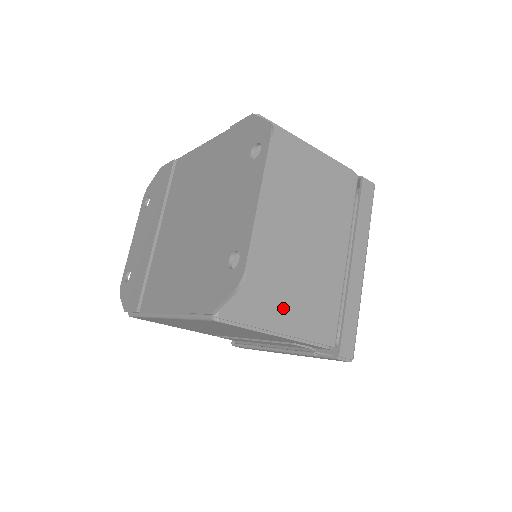
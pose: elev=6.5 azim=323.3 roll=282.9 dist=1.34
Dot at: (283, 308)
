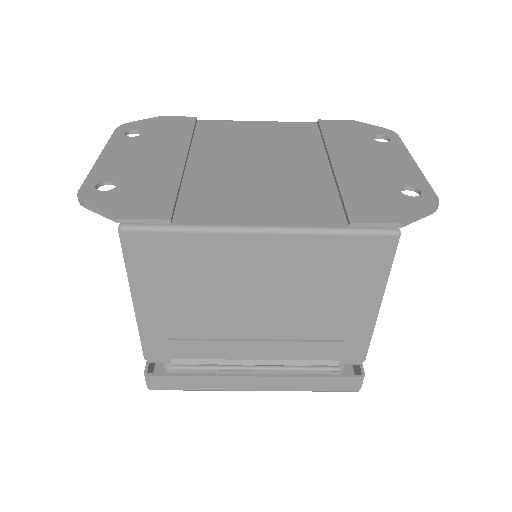
Dot at: occluded
